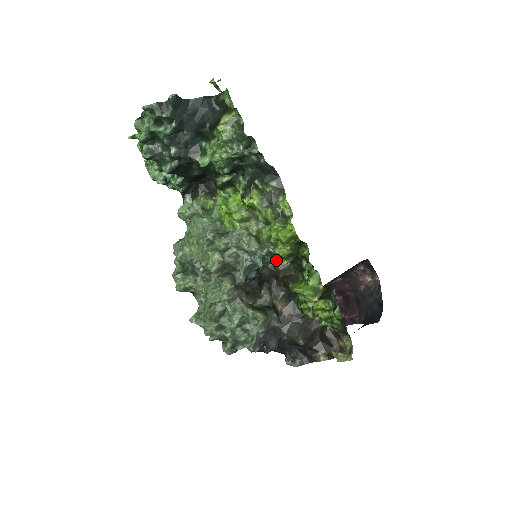
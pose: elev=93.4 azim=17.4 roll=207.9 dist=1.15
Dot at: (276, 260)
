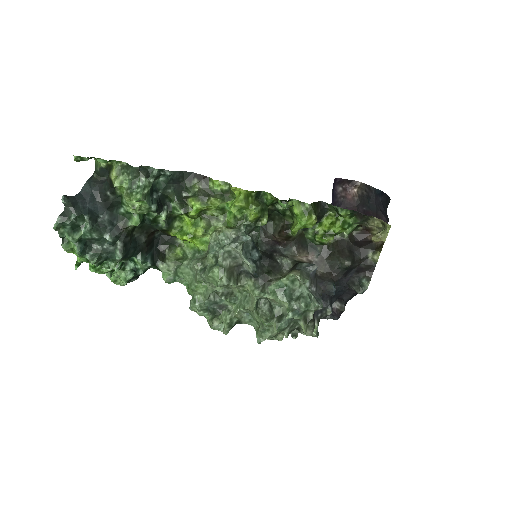
Dot at: (259, 228)
